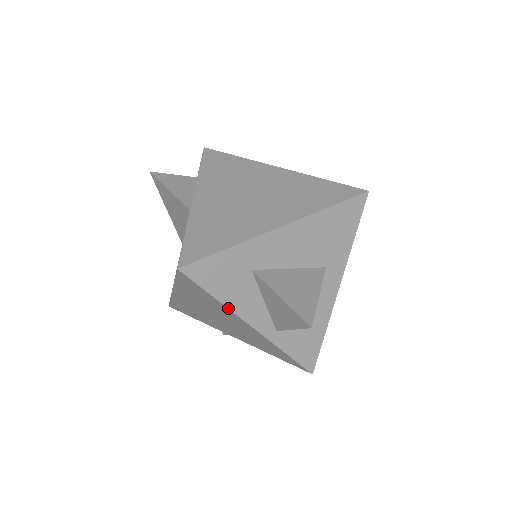
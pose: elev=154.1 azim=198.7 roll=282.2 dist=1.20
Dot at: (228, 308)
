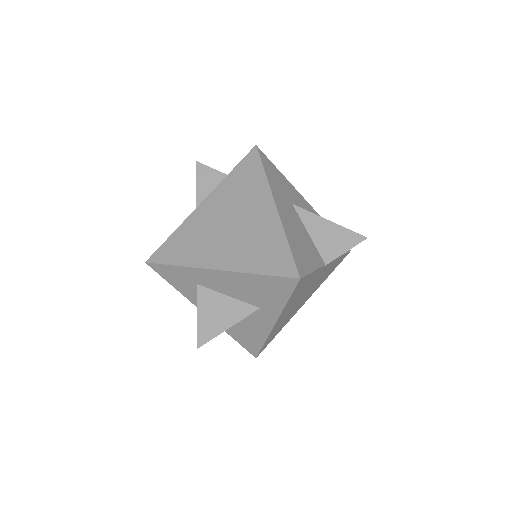
Dot at: (184, 295)
